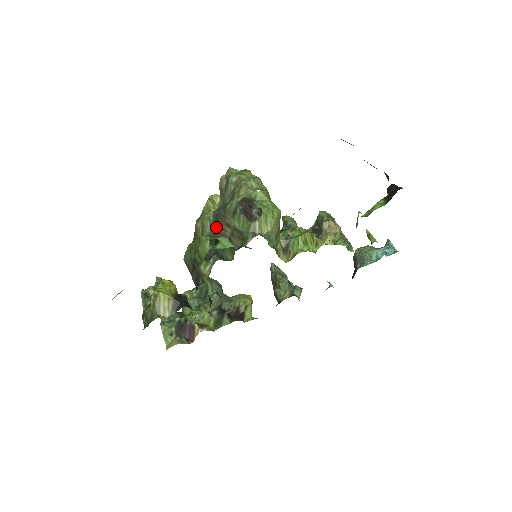
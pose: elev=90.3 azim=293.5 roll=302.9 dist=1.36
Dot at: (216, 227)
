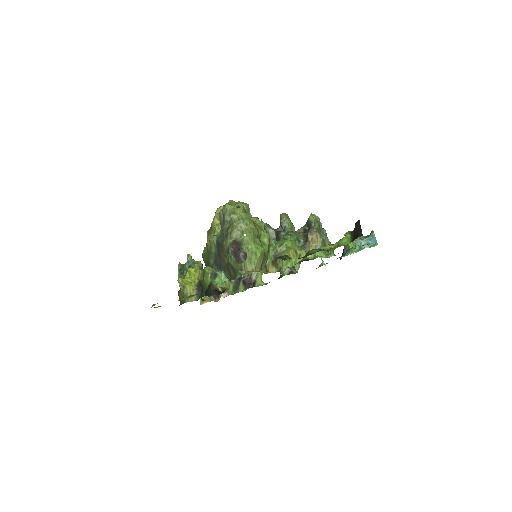
Dot at: (218, 251)
